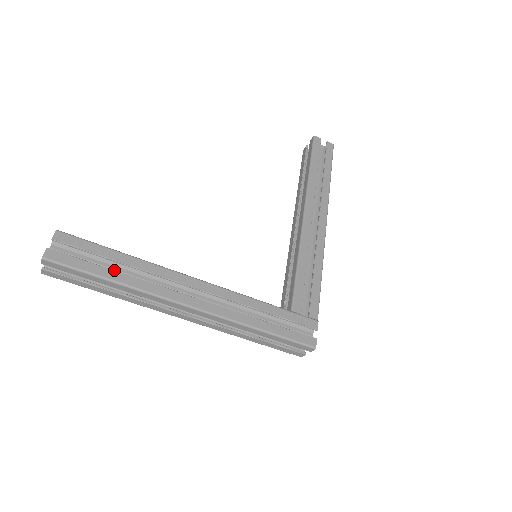
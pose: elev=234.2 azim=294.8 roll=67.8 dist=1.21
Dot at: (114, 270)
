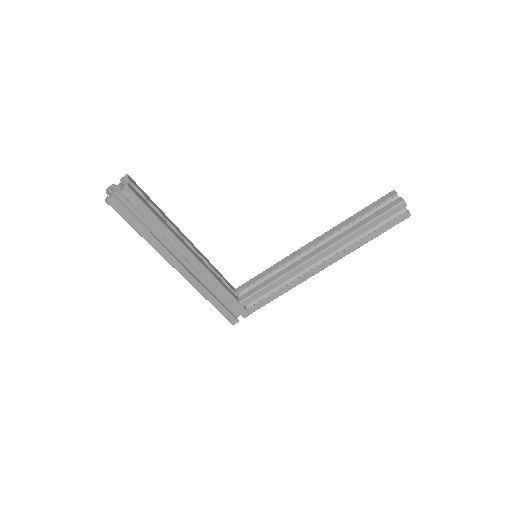
Dot at: occluded
